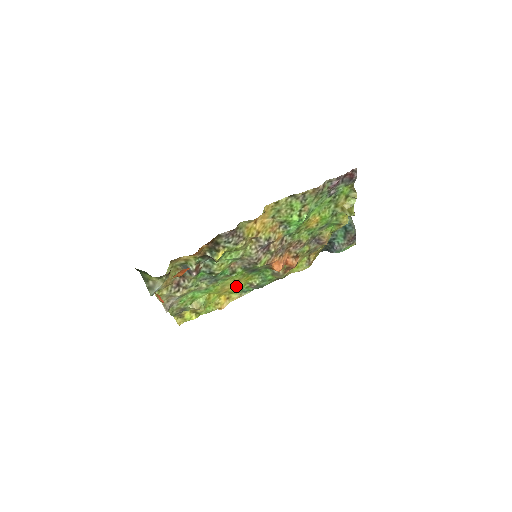
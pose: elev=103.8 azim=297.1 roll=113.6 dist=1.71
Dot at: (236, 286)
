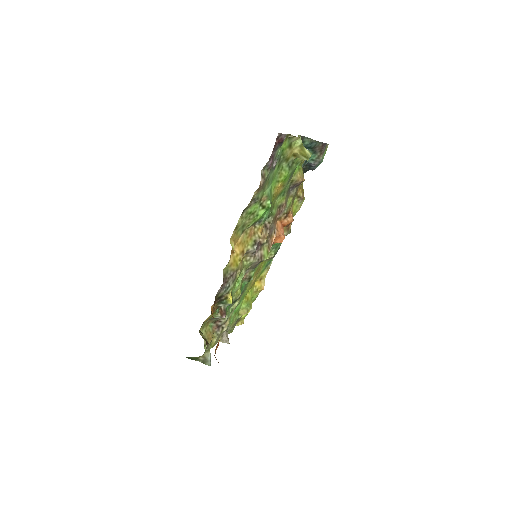
Dot at: (259, 271)
